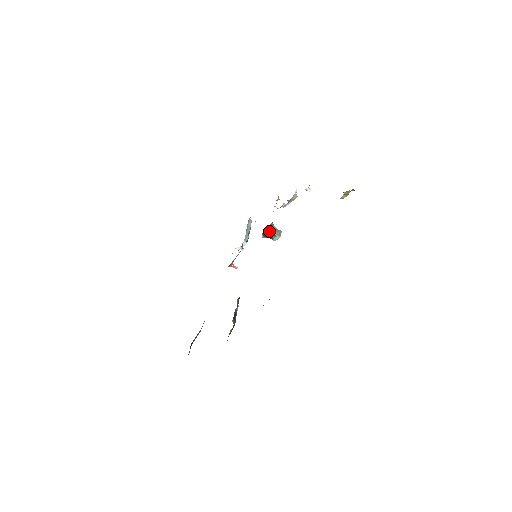
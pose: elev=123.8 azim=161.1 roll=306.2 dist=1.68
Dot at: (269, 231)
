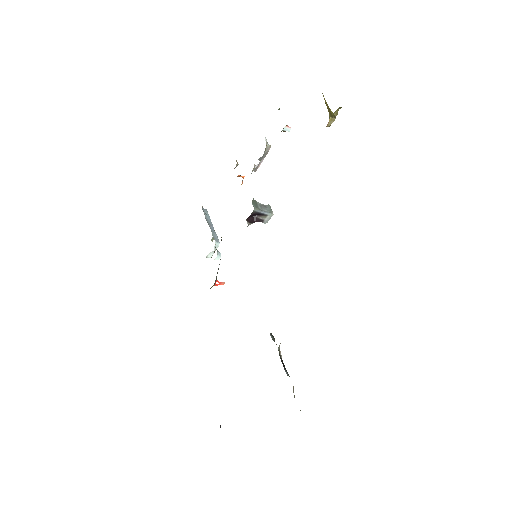
Dot at: (254, 212)
